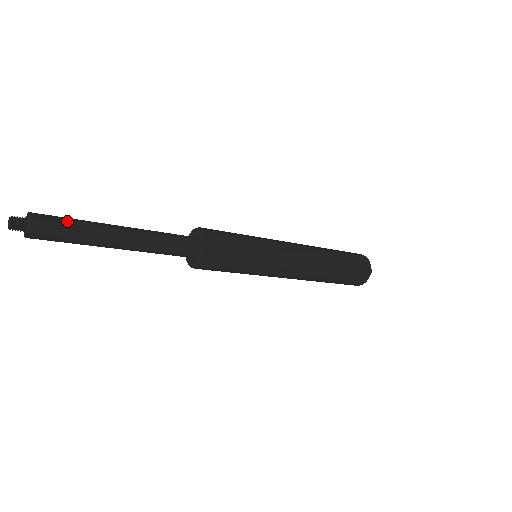
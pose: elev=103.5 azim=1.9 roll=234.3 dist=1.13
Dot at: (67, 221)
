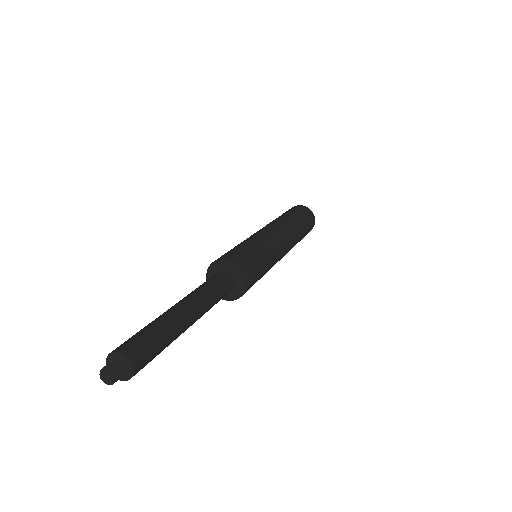
Dot at: (142, 331)
